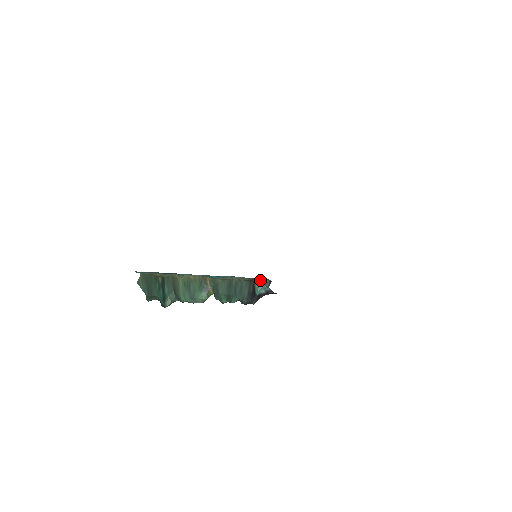
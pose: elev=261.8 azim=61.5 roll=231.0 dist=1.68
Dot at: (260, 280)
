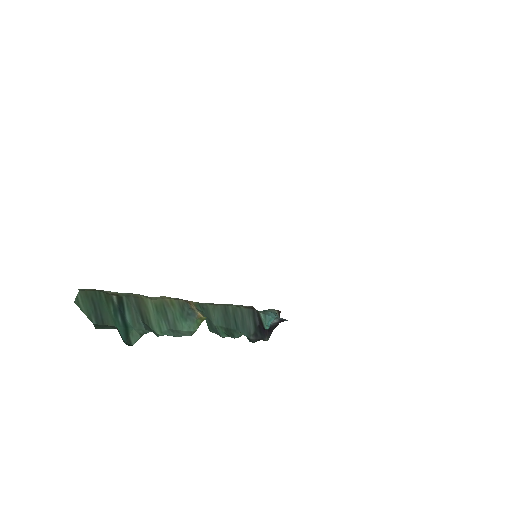
Dot at: (265, 310)
